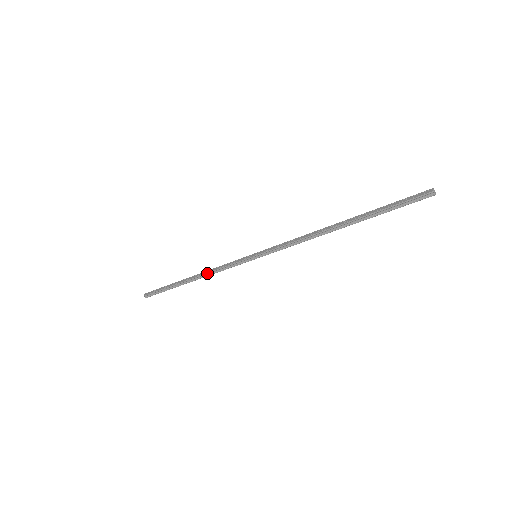
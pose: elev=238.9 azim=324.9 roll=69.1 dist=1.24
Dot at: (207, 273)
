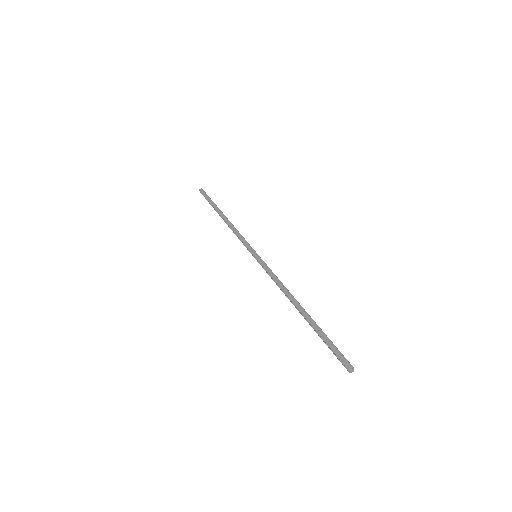
Dot at: (230, 227)
